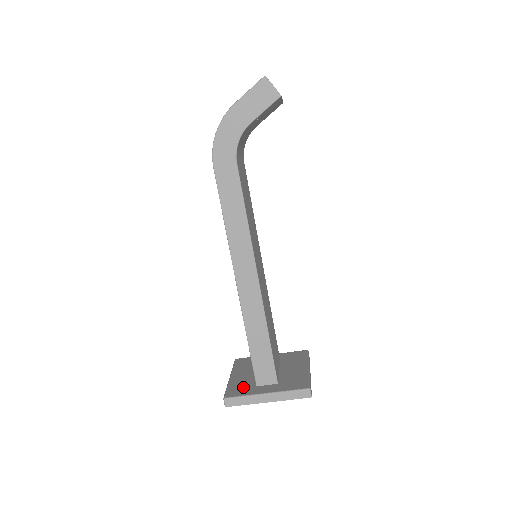
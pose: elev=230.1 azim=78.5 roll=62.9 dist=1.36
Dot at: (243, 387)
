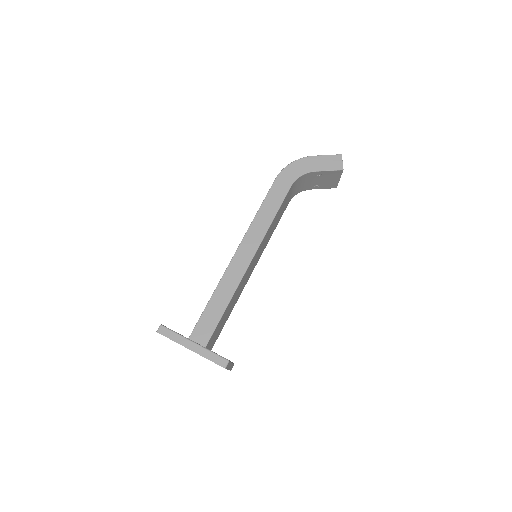
Dot at: occluded
